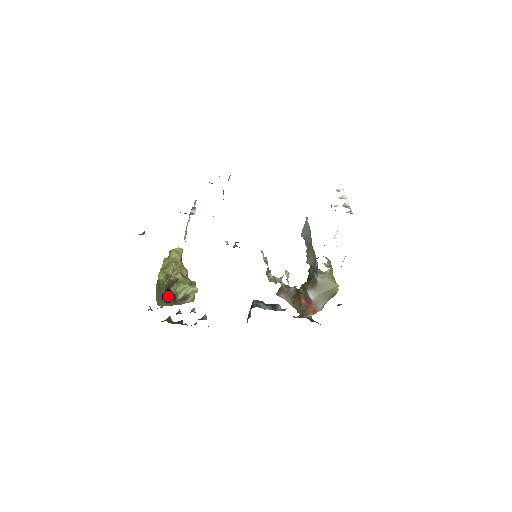
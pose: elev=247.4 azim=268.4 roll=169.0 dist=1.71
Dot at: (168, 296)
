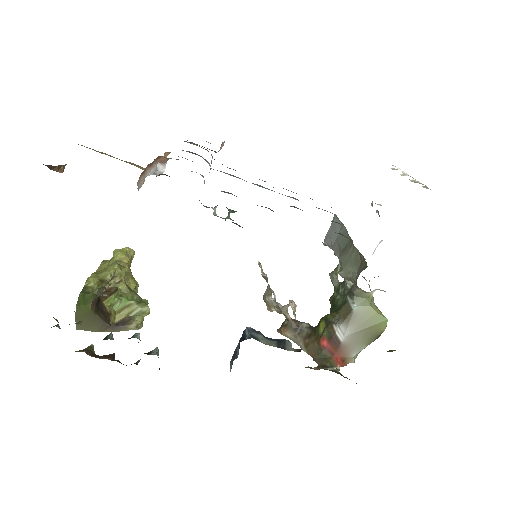
Dot at: (96, 312)
